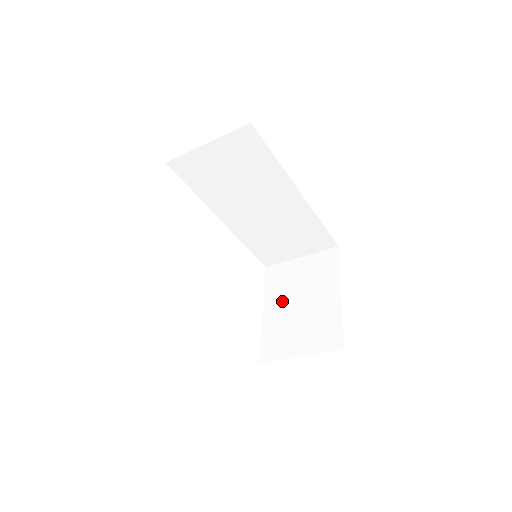
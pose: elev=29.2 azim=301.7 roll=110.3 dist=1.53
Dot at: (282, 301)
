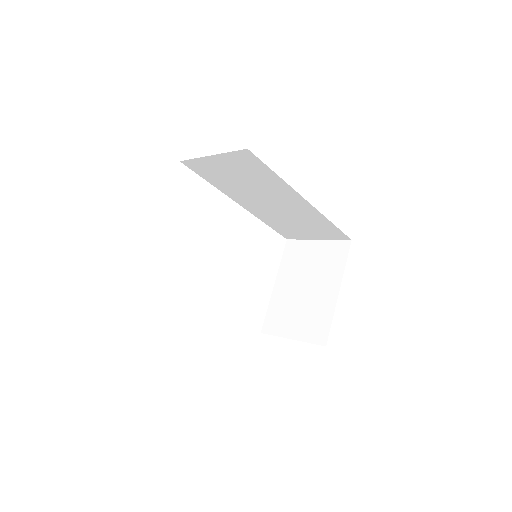
Dot at: (291, 280)
